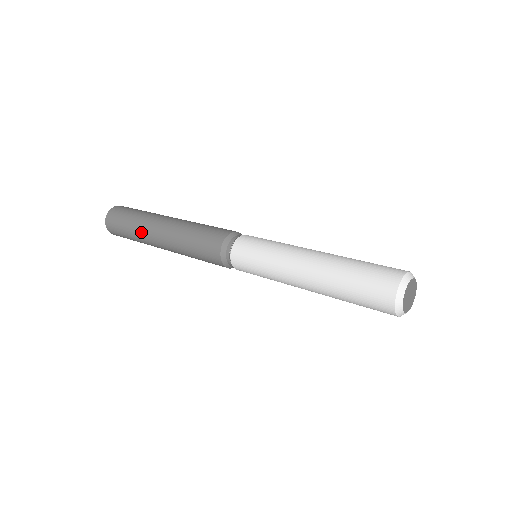
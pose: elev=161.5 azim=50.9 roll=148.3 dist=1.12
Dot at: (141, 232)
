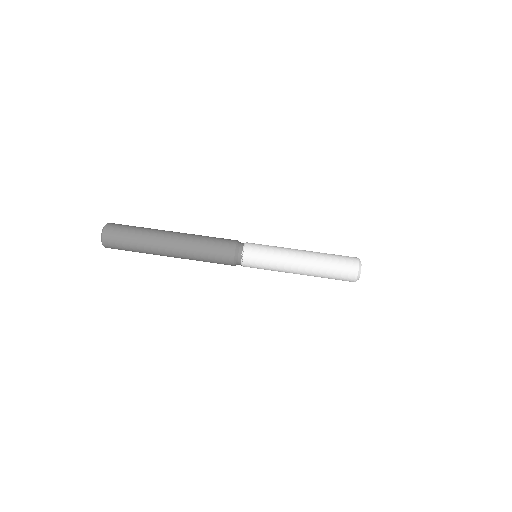
Dot at: (150, 245)
